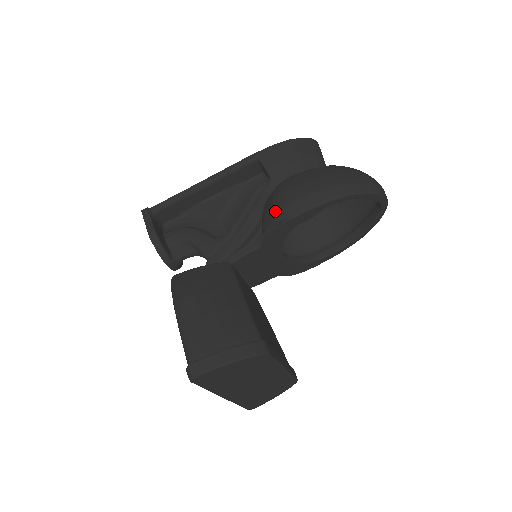
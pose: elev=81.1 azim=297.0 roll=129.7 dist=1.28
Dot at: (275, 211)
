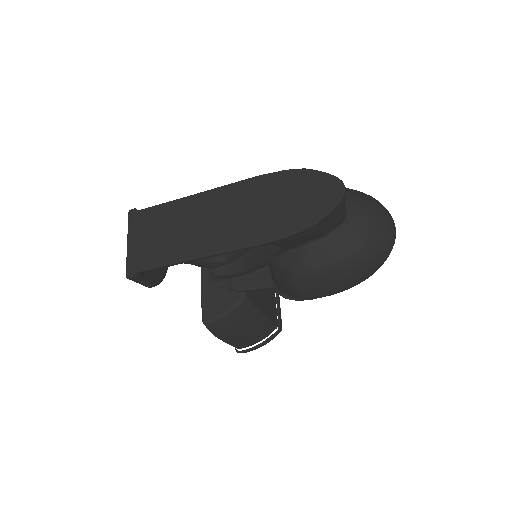
Dot at: (294, 296)
